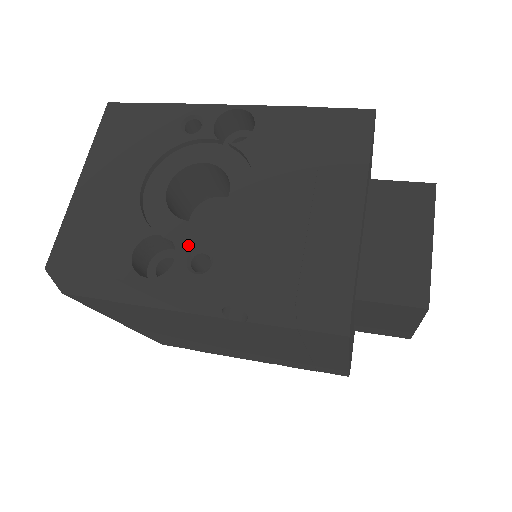
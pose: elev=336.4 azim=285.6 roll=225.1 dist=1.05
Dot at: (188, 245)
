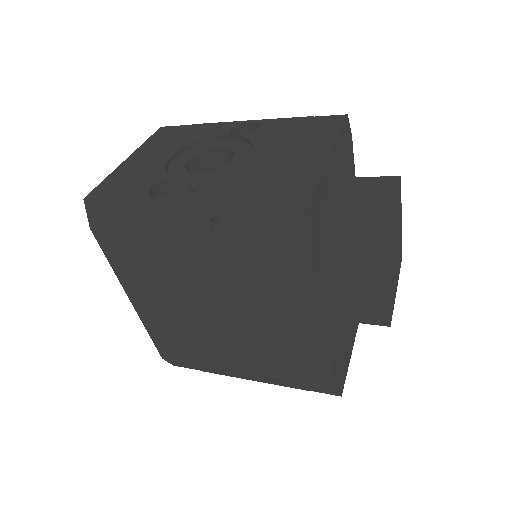
Dot at: (193, 180)
